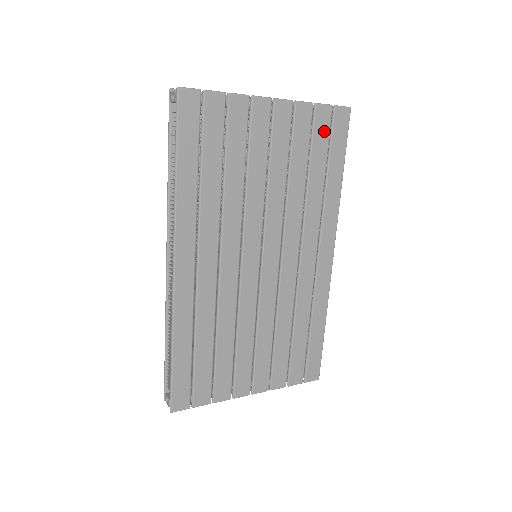
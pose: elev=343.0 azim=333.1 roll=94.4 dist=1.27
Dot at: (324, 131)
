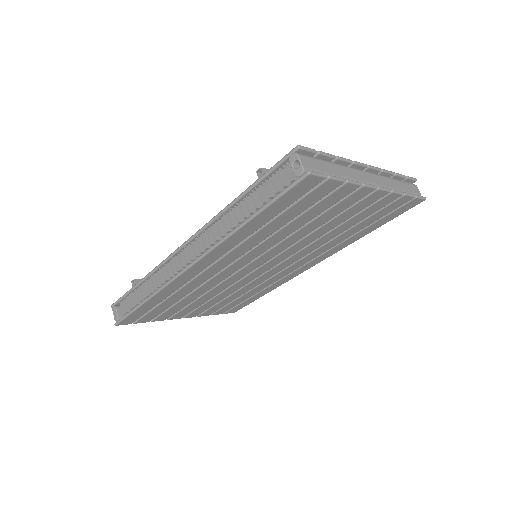
Dot at: (390, 210)
